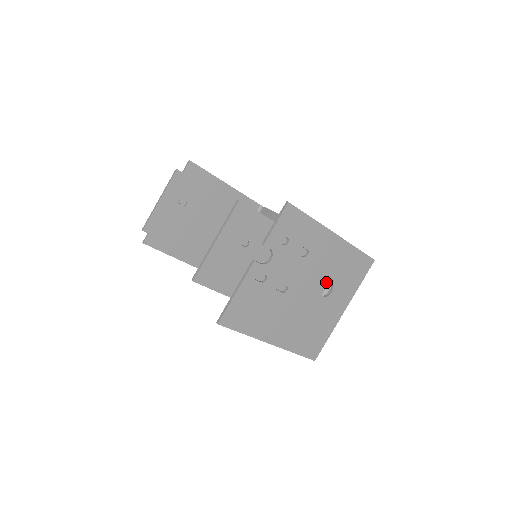
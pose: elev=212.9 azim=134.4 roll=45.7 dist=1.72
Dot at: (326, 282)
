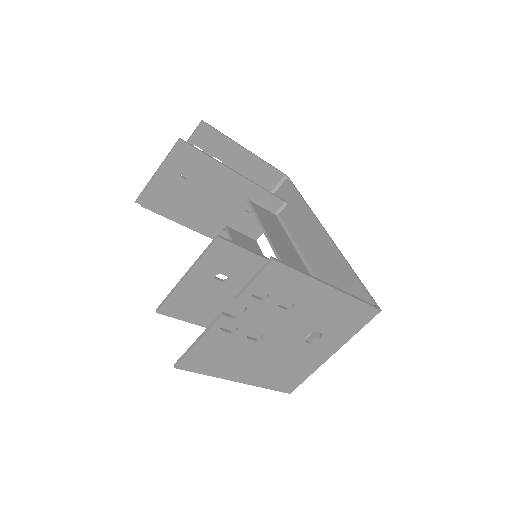
Dot at: (314, 331)
